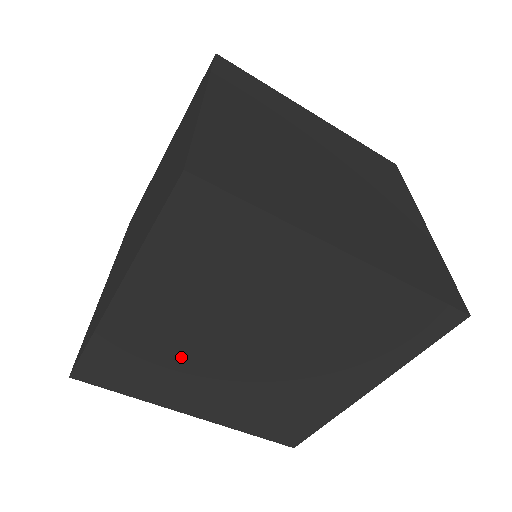
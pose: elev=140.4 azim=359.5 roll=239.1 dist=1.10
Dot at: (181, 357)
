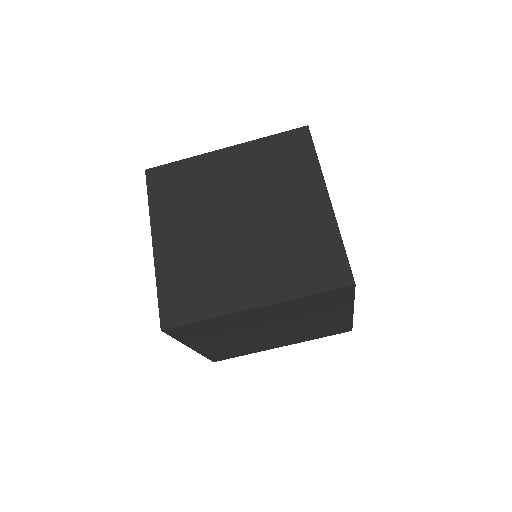
Dot at: (236, 330)
